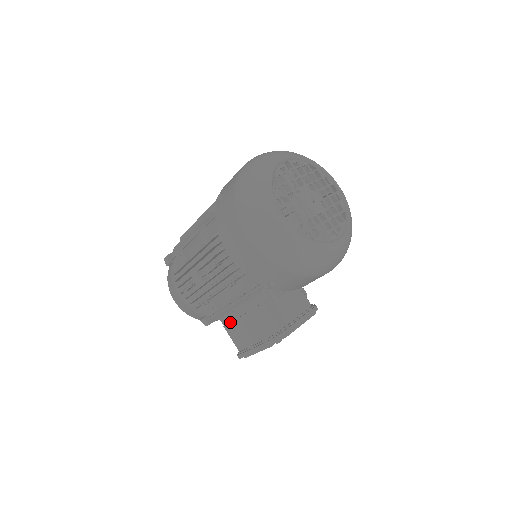
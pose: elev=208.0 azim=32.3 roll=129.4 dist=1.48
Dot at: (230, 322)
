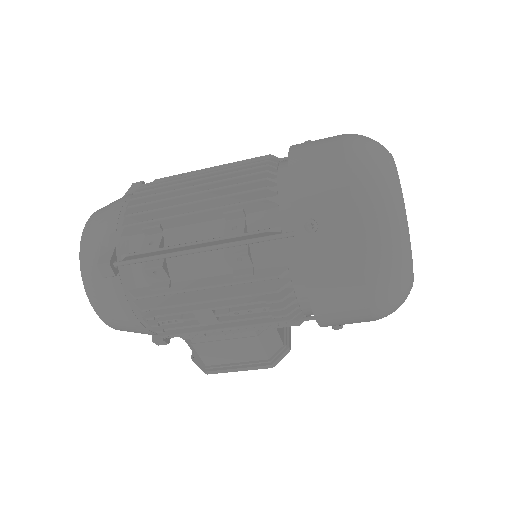
Dot at: (209, 342)
